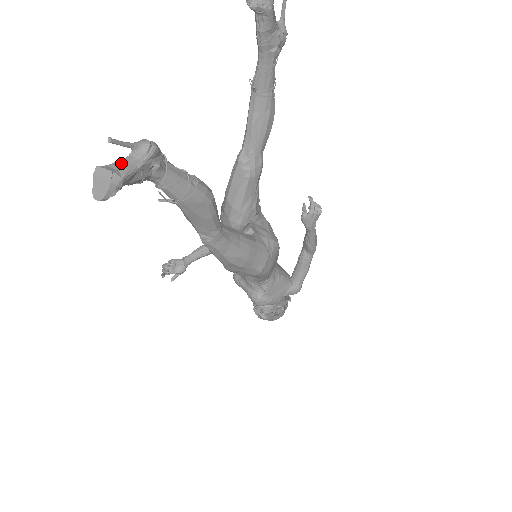
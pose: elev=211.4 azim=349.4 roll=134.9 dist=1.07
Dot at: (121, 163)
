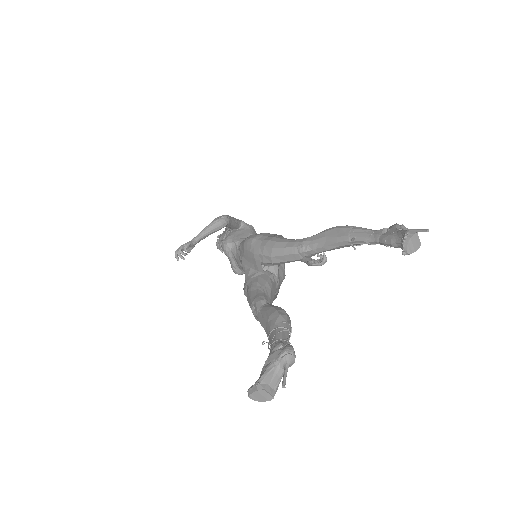
Dot at: (275, 380)
